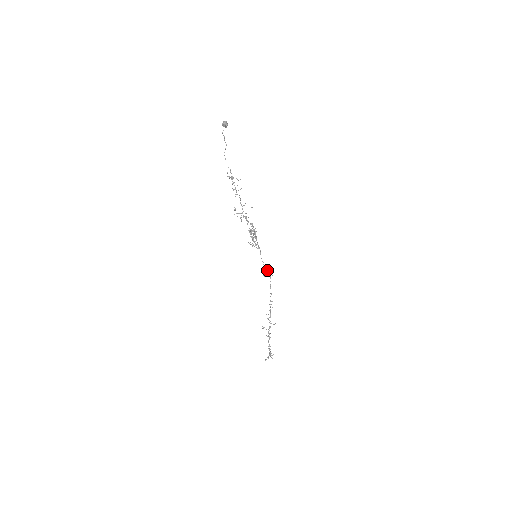
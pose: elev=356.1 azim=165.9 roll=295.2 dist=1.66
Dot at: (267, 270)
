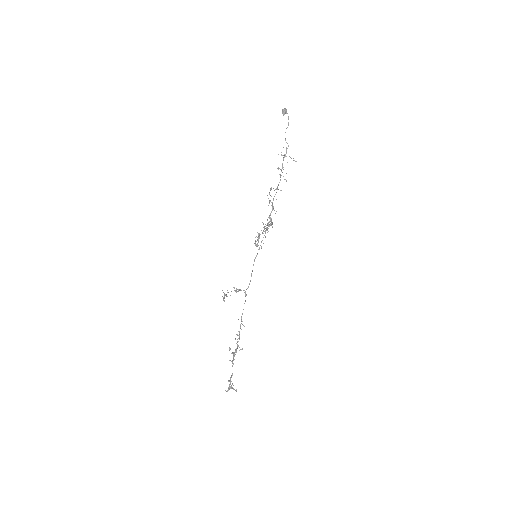
Dot at: (226, 294)
